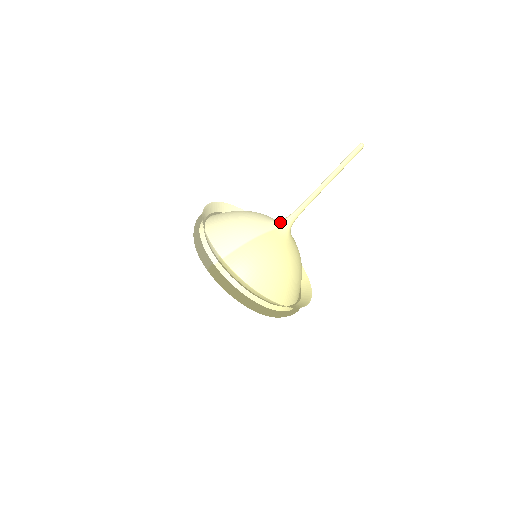
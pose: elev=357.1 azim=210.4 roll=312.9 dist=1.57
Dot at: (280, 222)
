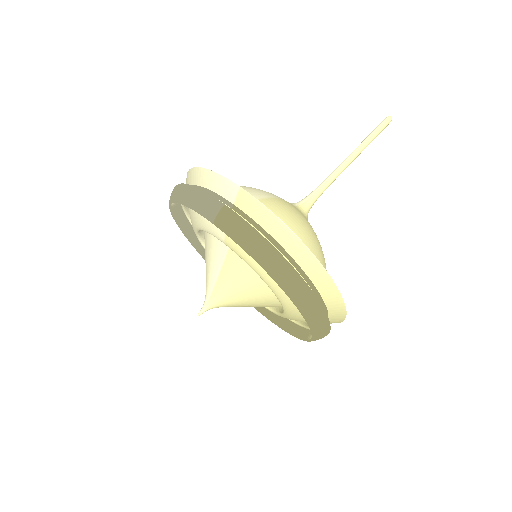
Dot at: (295, 203)
